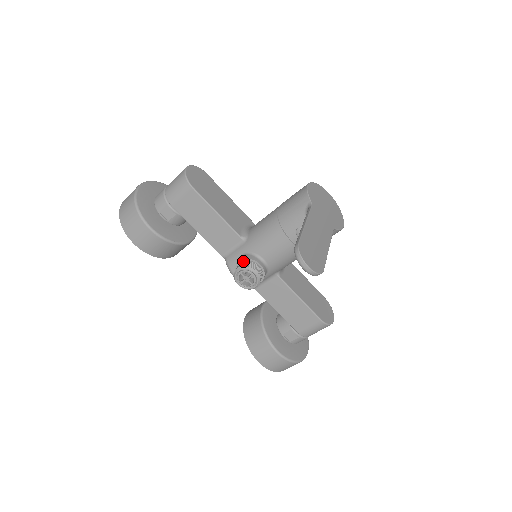
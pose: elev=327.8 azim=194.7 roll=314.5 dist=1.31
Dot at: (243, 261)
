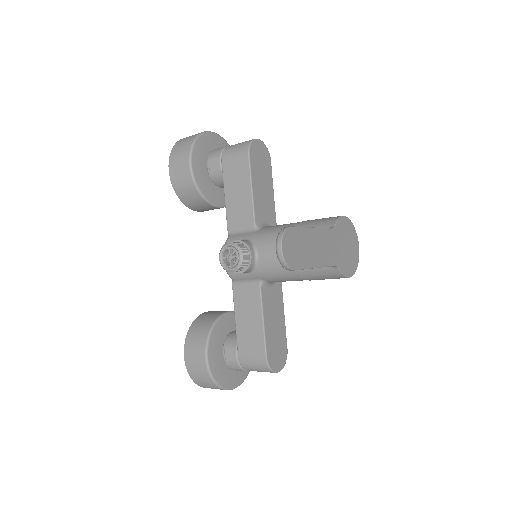
Dot at: (240, 242)
